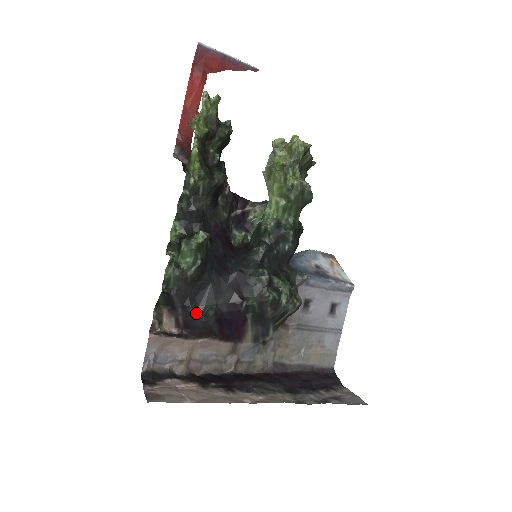
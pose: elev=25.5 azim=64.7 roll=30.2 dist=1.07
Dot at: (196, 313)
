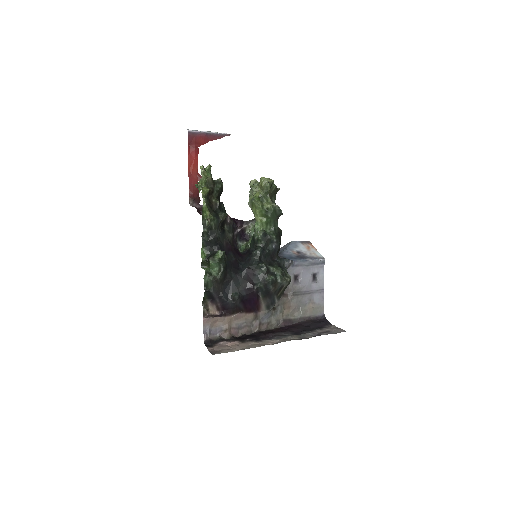
Dot at: (228, 299)
